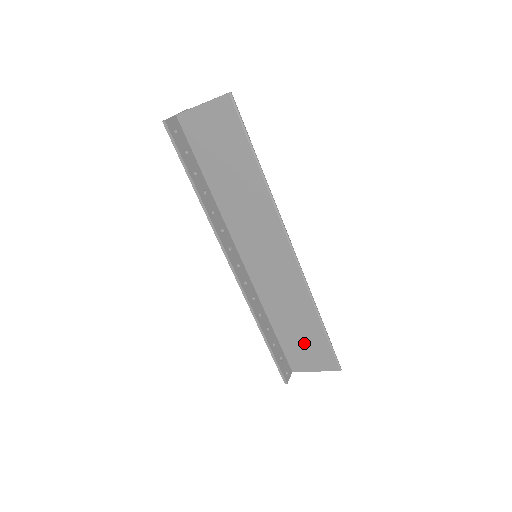
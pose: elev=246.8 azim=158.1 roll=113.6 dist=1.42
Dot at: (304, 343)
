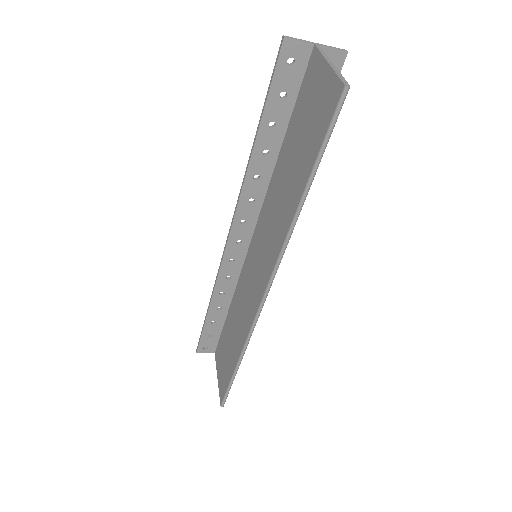
Dot at: (226, 354)
